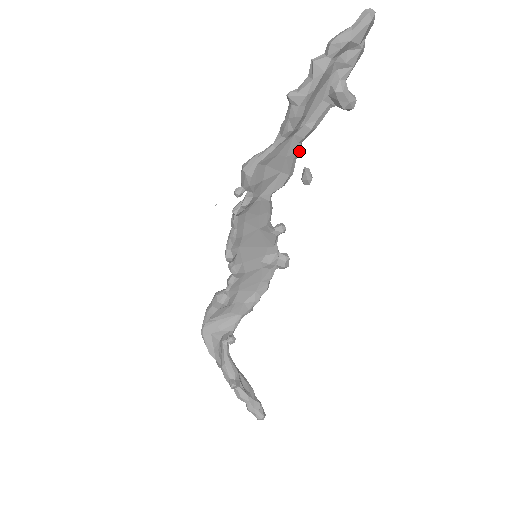
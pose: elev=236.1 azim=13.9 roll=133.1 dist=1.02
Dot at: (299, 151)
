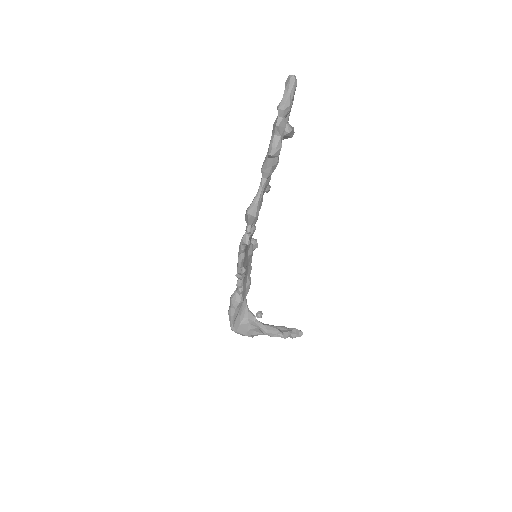
Dot at: (270, 178)
